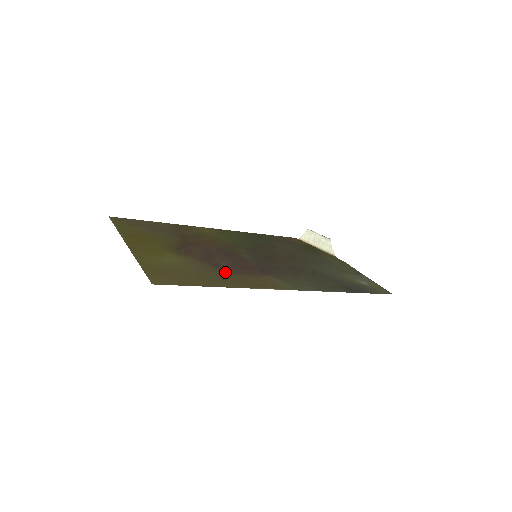
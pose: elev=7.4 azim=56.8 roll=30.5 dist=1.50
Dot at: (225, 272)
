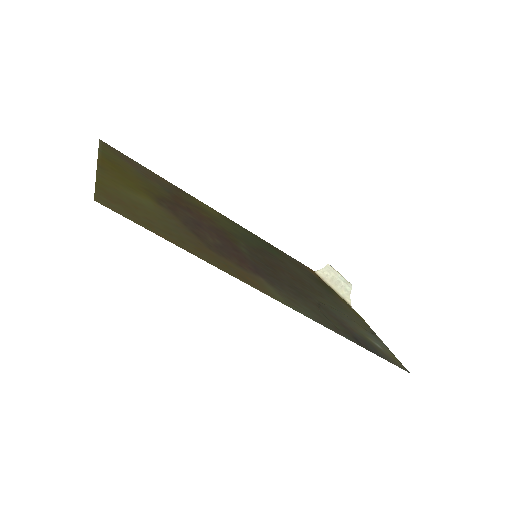
Dot at: (207, 246)
